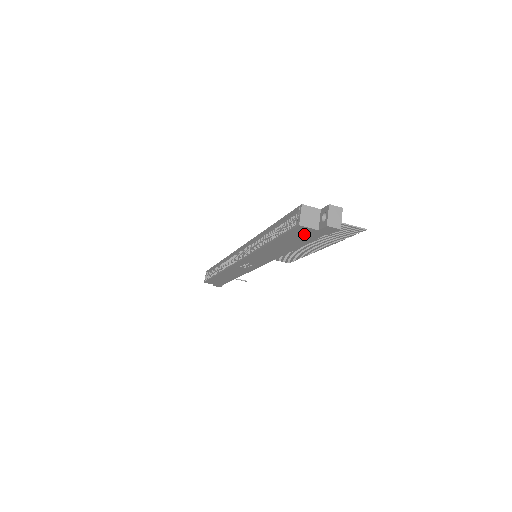
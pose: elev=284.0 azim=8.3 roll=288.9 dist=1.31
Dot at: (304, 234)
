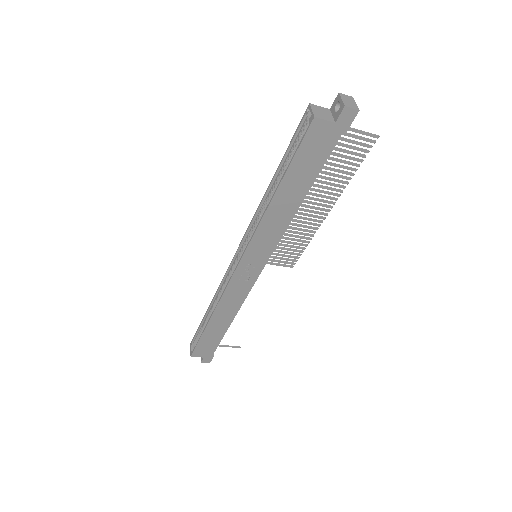
Dot at: (319, 142)
